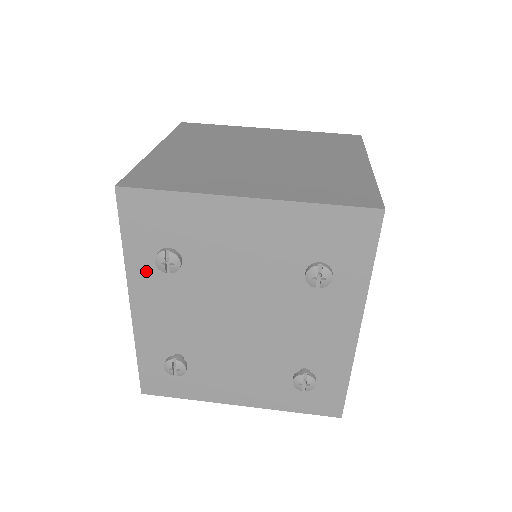
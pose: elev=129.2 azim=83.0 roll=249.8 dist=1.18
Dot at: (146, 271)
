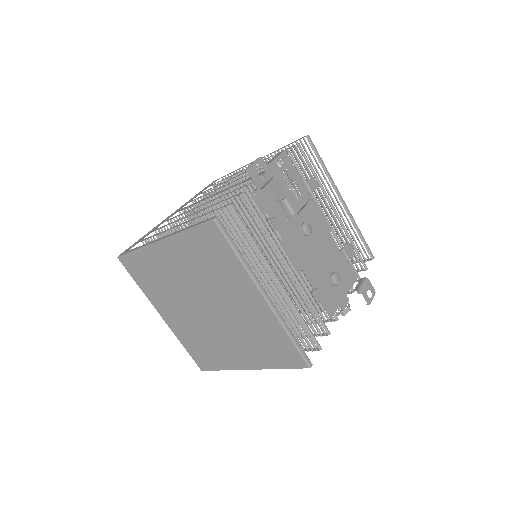
Dot at: occluded
